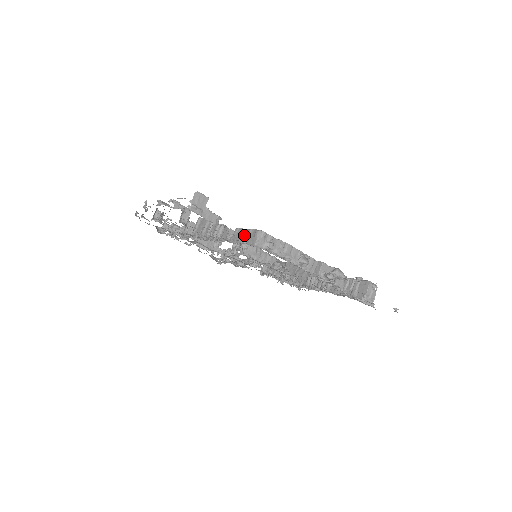
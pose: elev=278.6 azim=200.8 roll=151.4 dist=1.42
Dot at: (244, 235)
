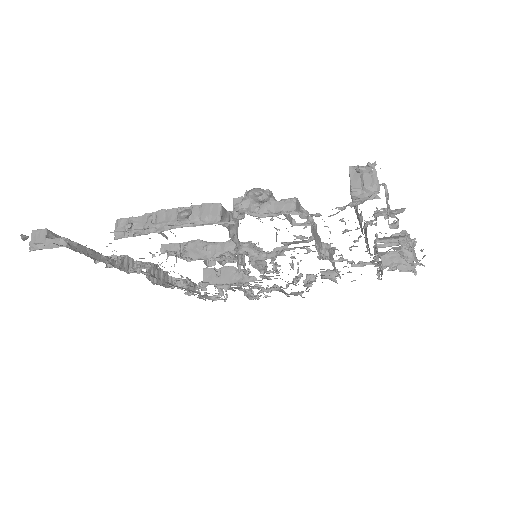
Dot at: occluded
